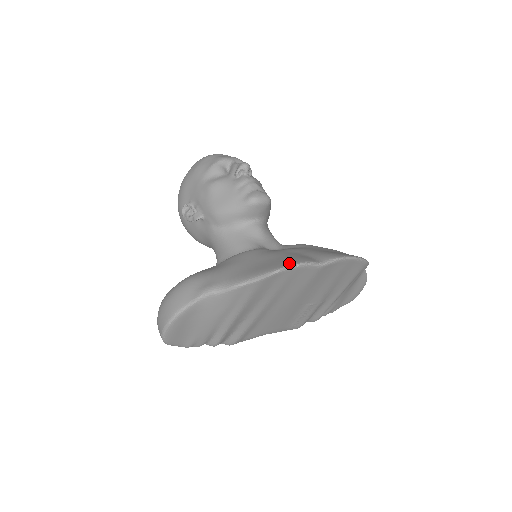
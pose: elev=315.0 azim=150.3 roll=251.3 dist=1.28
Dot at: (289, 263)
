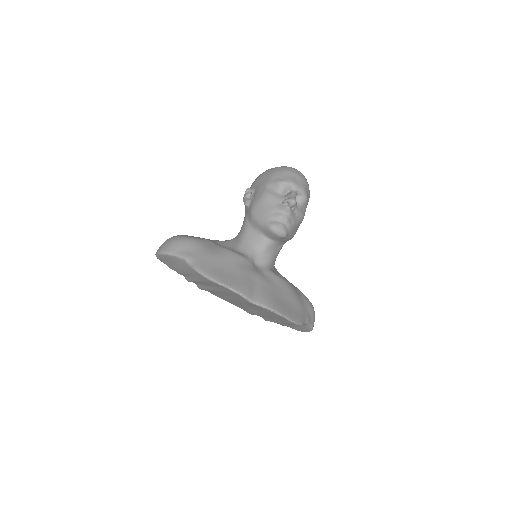
Dot at: (232, 286)
